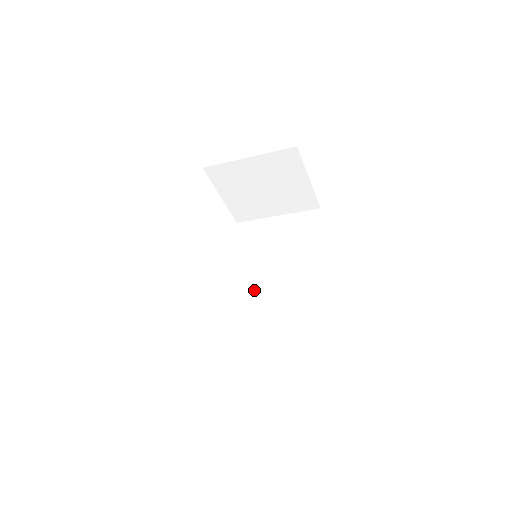
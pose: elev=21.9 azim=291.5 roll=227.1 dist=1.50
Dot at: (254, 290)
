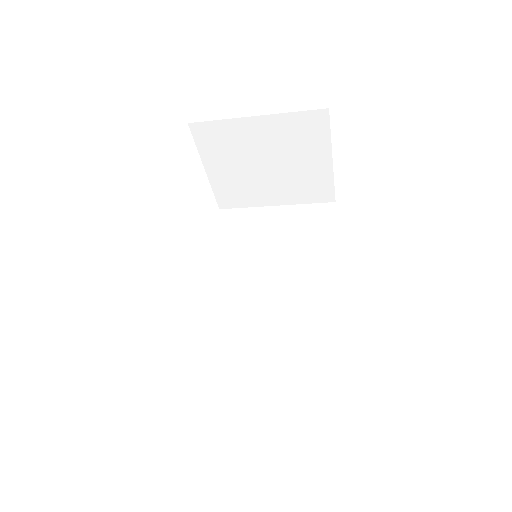
Dot at: (242, 303)
